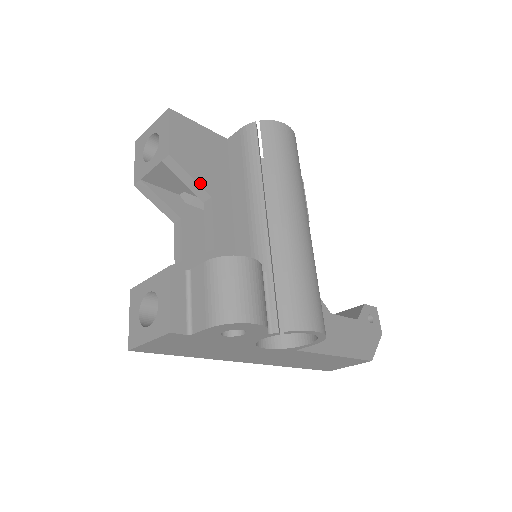
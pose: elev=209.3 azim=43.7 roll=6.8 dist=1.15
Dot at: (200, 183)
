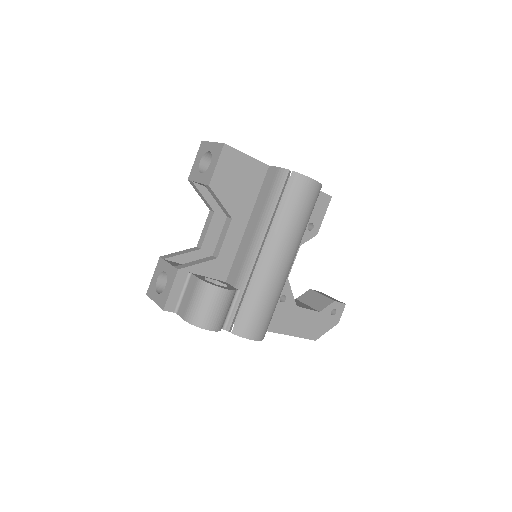
Dot at: (226, 207)
